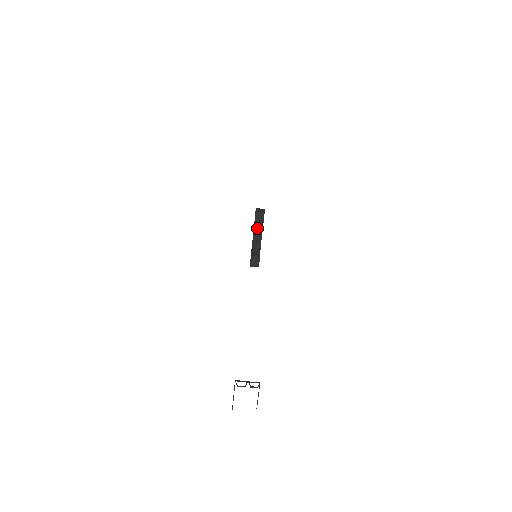
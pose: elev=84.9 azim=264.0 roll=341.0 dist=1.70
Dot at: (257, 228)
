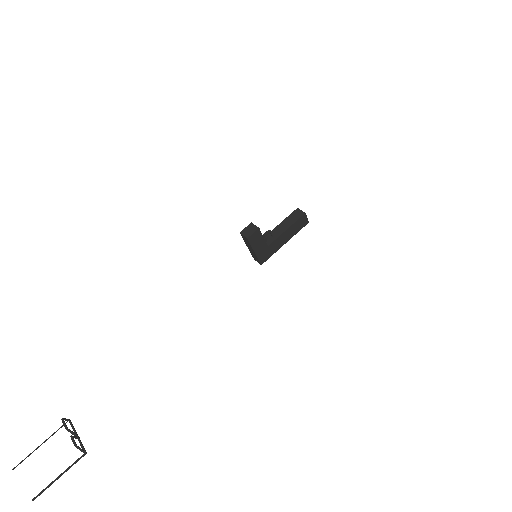
Dot at: (284, 224)
